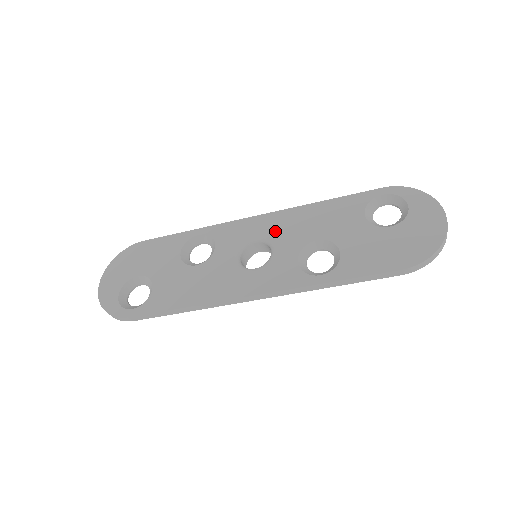
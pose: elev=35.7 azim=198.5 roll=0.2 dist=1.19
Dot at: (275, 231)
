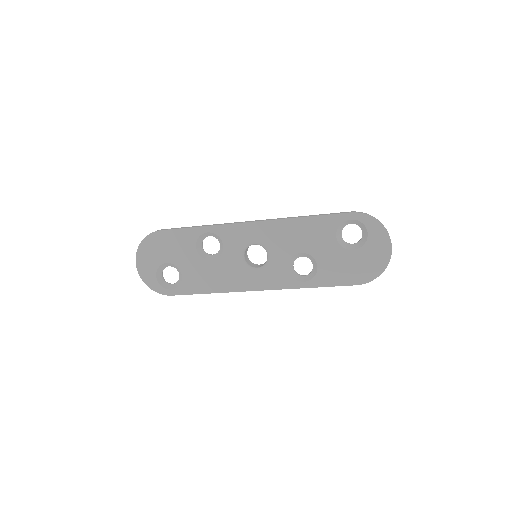
Dot at: (269, 240)
